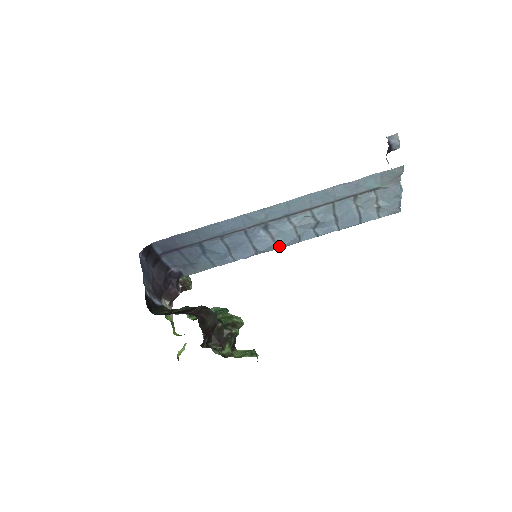
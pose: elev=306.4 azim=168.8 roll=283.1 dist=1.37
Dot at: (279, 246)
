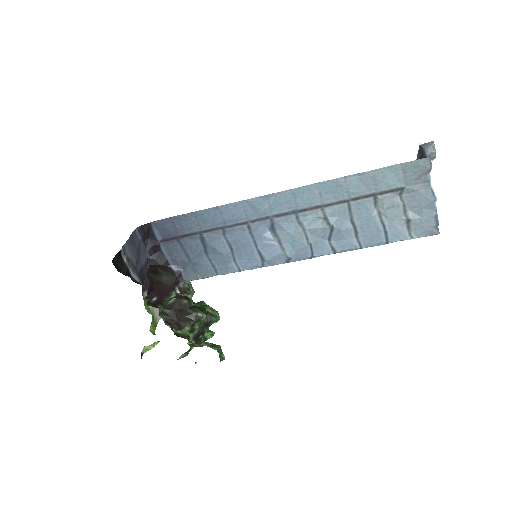
Dot at: (288, 256)
